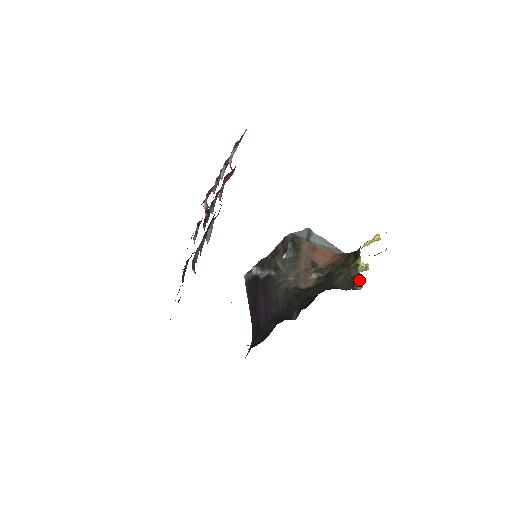
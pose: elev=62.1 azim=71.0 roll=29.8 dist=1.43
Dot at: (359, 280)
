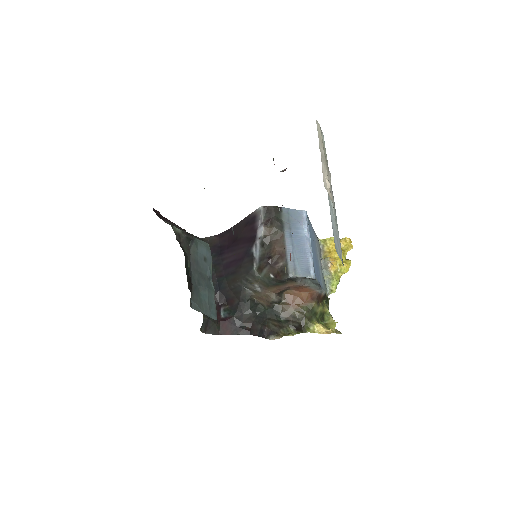
Dot at: (278, 336)
